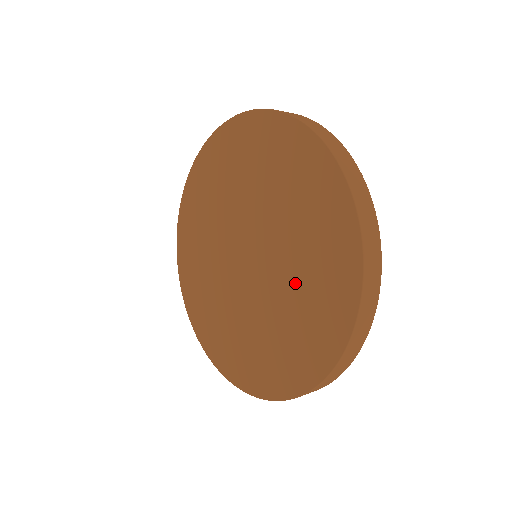
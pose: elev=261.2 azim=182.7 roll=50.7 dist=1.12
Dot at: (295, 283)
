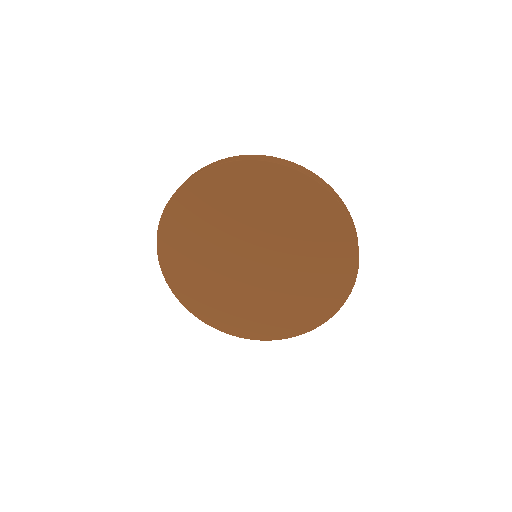
Dot at: (297, 286)
